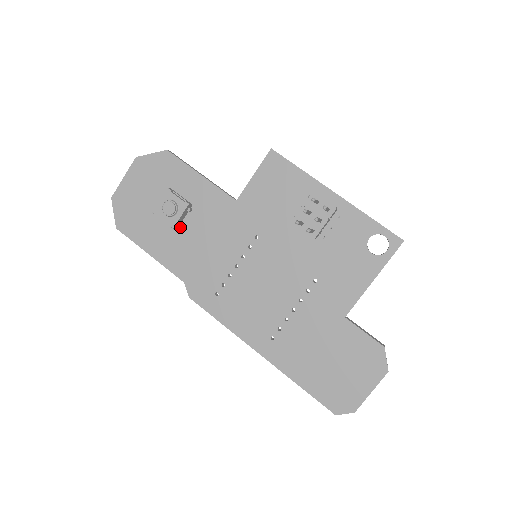
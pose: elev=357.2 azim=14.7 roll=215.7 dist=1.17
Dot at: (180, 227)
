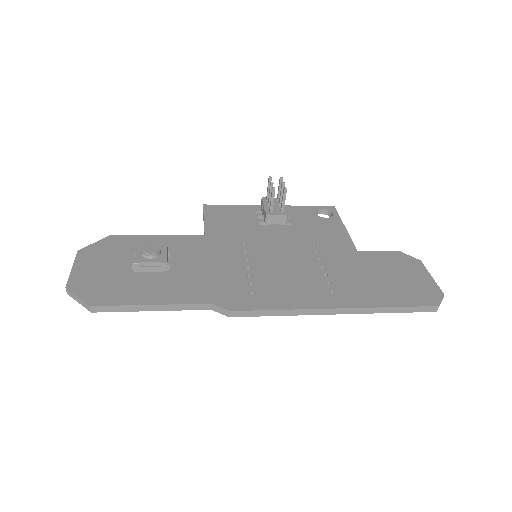
Dot at: (168, 270)
